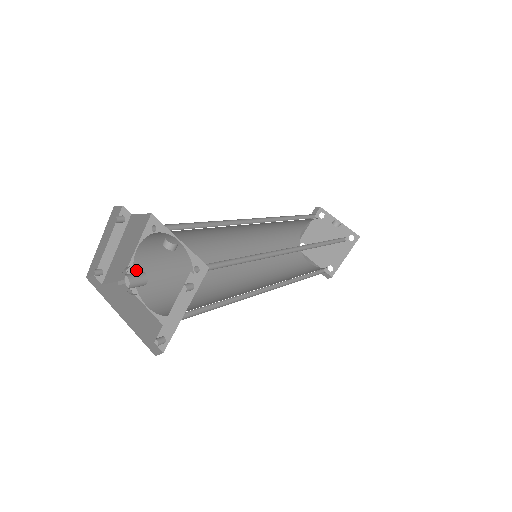
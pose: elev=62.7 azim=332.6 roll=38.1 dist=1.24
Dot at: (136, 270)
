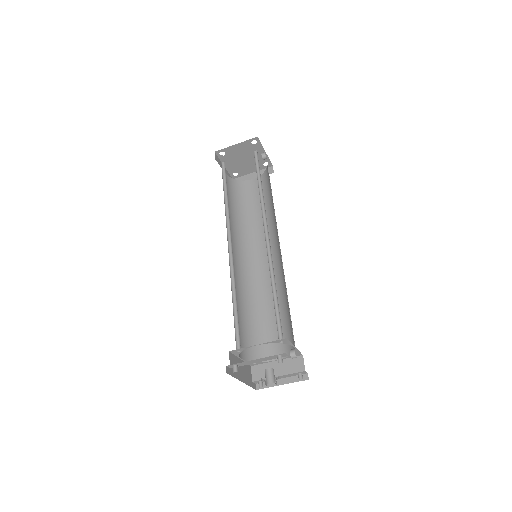
Dot at: occluded
